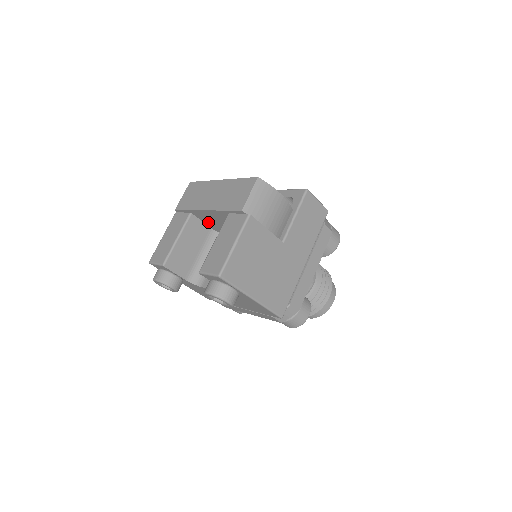
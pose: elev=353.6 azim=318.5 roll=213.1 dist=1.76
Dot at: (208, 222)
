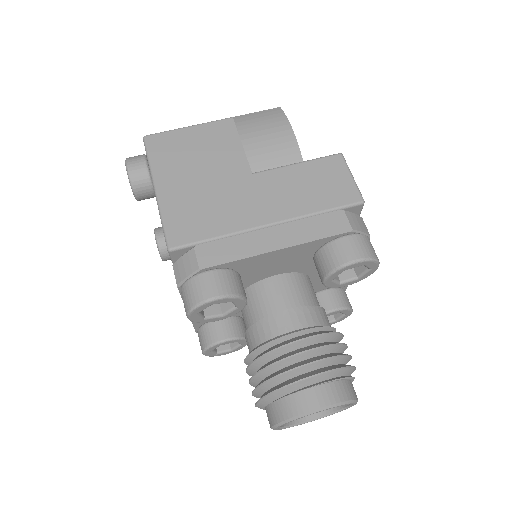
Dot at: occluded
